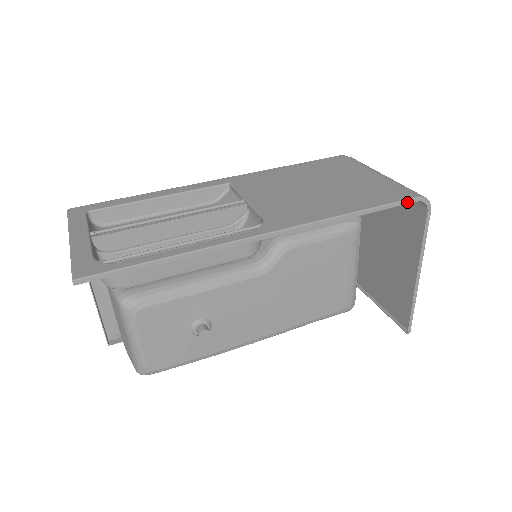
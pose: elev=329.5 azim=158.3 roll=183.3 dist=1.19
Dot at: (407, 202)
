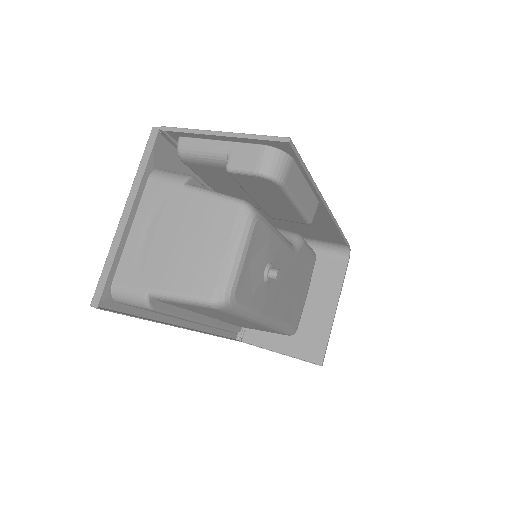
Dot at: (348, 245)
